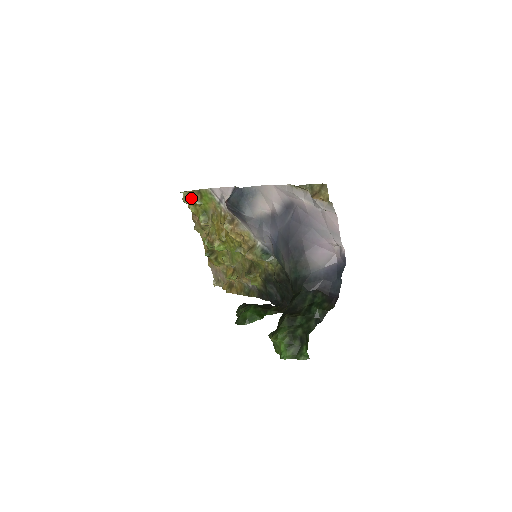
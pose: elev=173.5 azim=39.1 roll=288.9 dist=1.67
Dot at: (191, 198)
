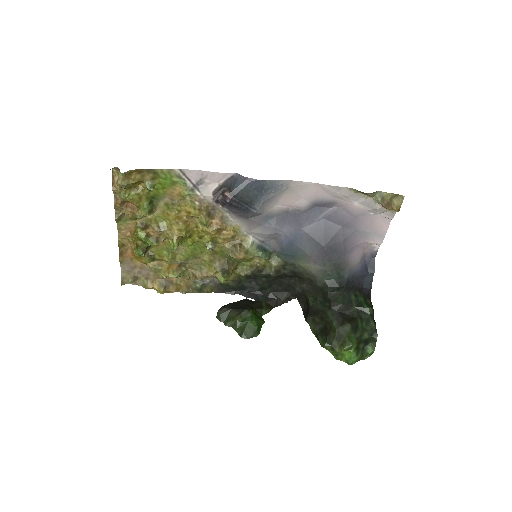
Dot at: (134, 180)
